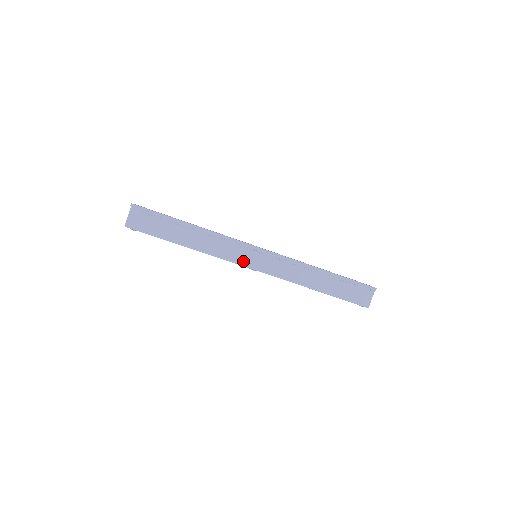
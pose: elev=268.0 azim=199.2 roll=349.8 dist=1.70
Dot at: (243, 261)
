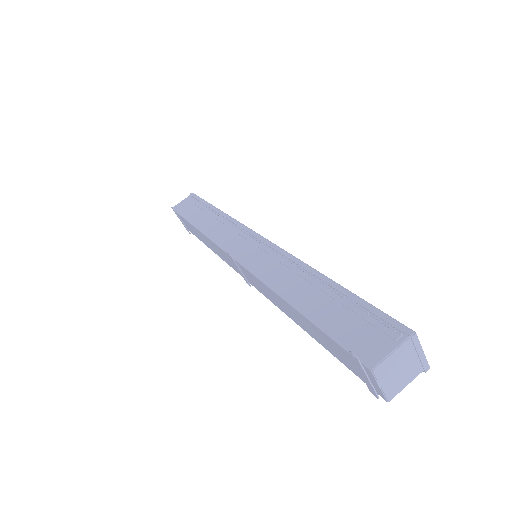
Dot at: (230, 246)
